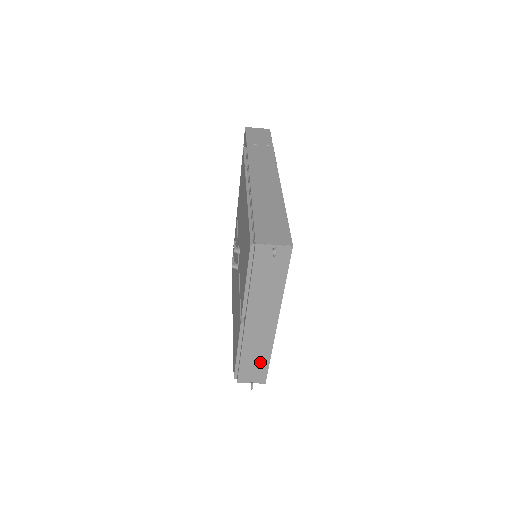
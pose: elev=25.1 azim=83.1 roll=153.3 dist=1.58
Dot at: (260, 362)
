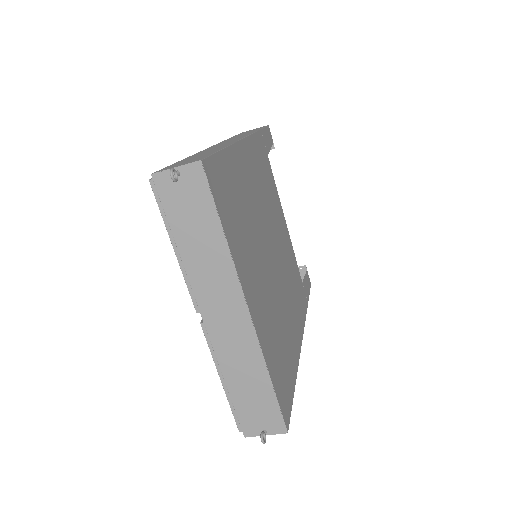
Dot at: (259, 391)
